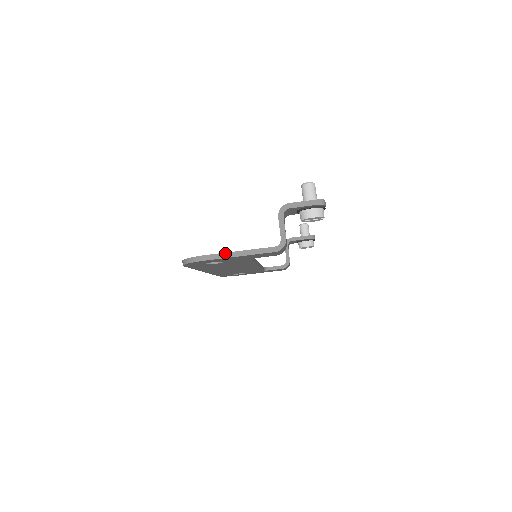
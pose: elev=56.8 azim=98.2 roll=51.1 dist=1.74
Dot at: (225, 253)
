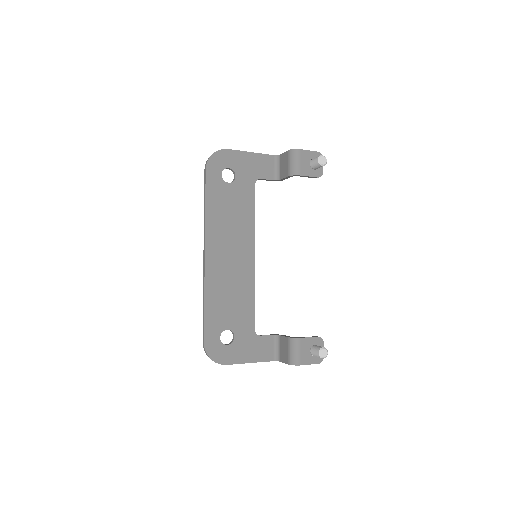
Dot at: occluded
